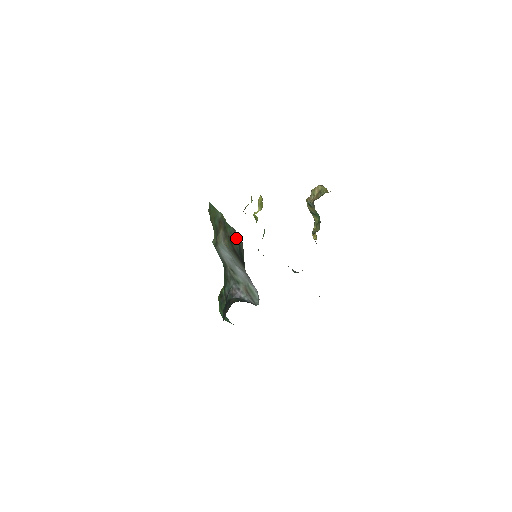
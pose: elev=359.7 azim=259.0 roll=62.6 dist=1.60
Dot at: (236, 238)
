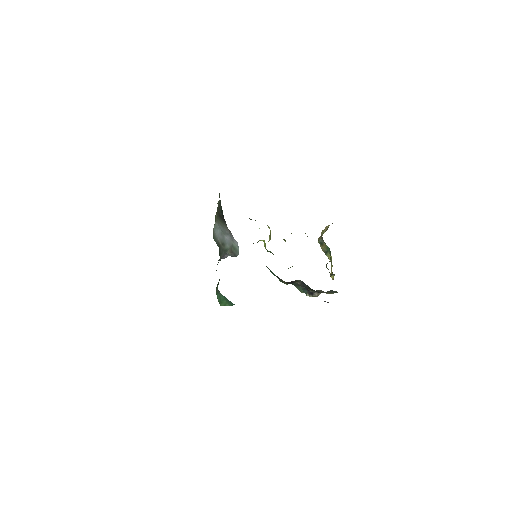
Dot at: occluded
